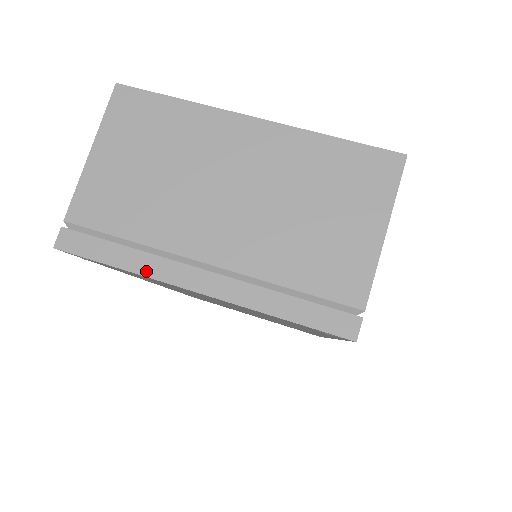
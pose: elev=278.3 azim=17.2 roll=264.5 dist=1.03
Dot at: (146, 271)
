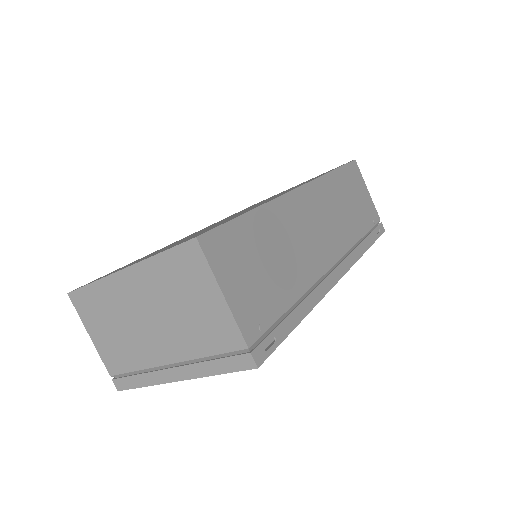
Dot at: (153, 382)
